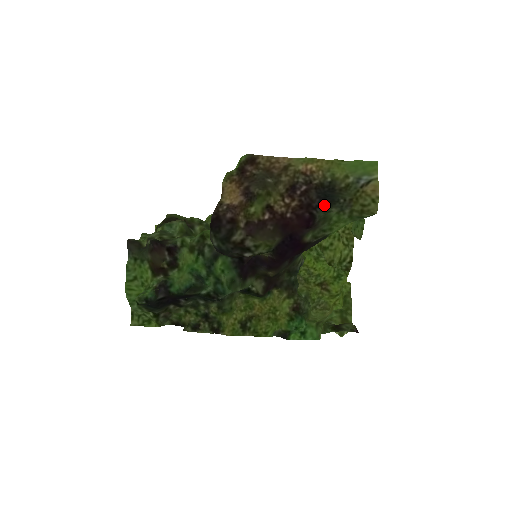
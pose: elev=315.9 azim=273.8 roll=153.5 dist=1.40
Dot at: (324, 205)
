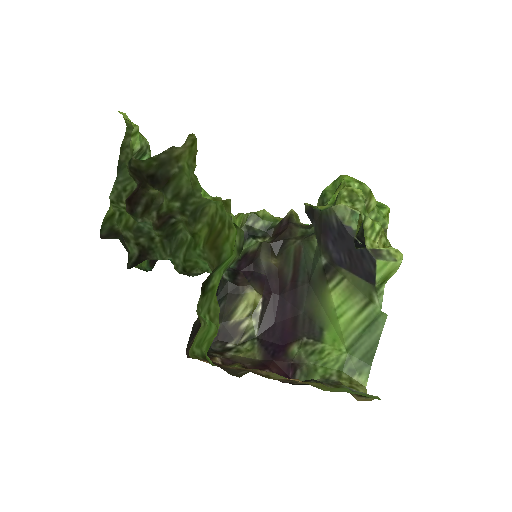
Dot at: occluded
